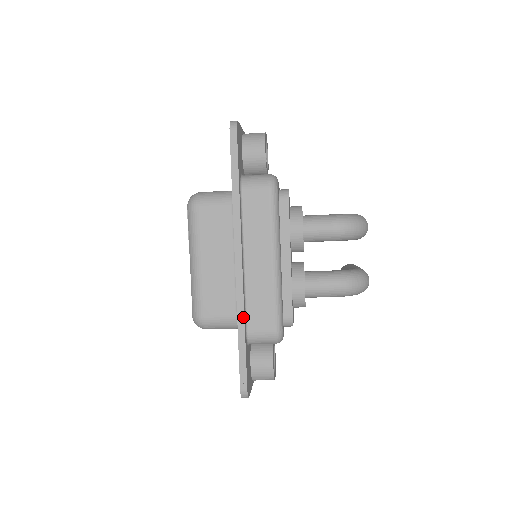
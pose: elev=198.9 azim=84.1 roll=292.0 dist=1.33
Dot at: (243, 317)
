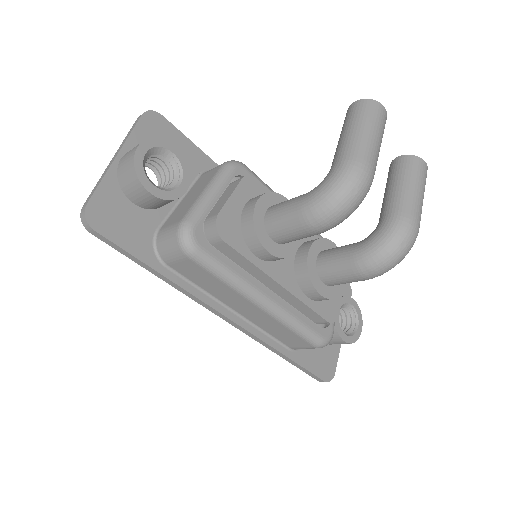
Dot at: (273, 349)
